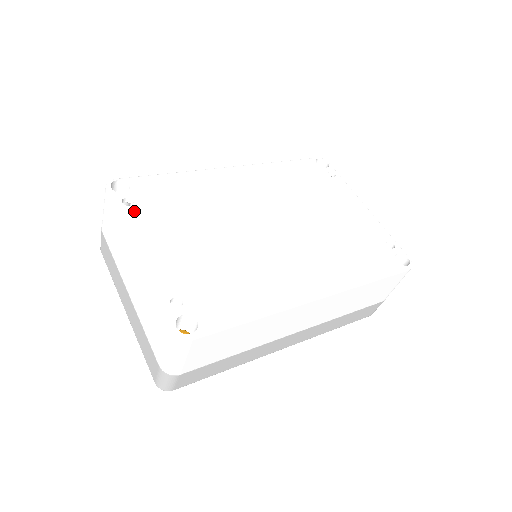
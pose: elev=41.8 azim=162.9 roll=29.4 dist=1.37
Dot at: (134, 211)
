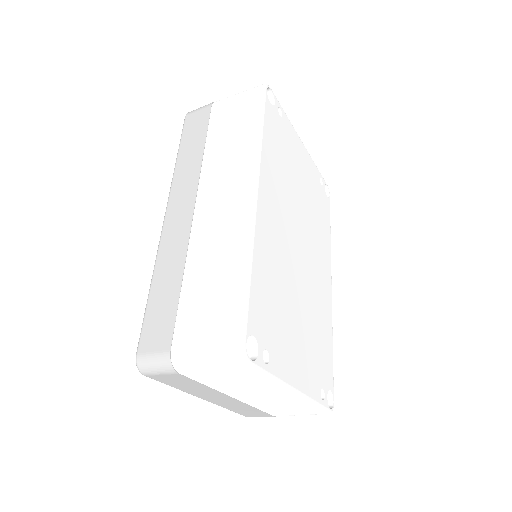
Dot at: (274, 360)
